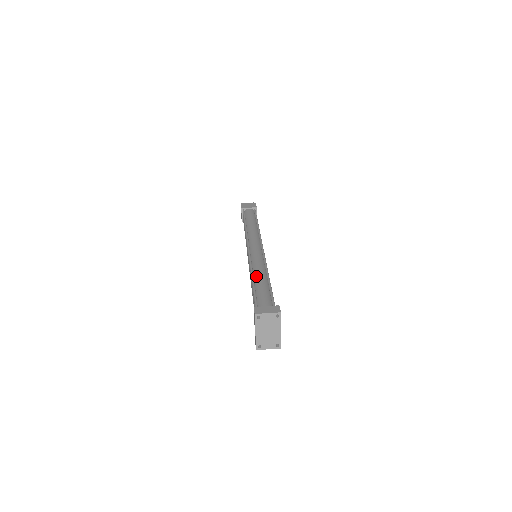
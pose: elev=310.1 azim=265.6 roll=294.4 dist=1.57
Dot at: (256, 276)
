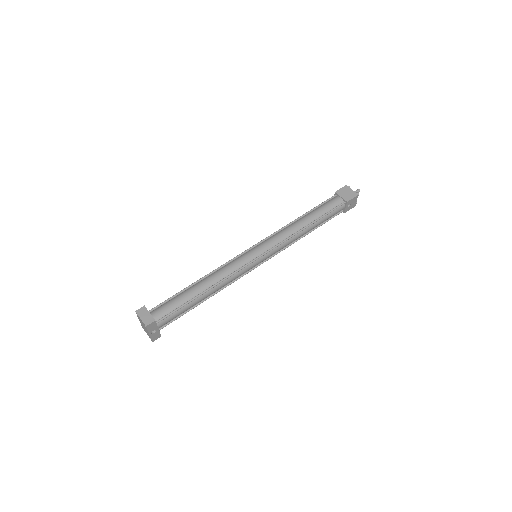
Dot at: (207, 278)
